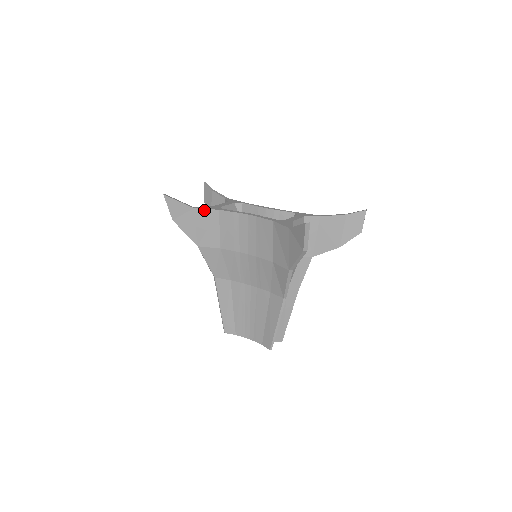
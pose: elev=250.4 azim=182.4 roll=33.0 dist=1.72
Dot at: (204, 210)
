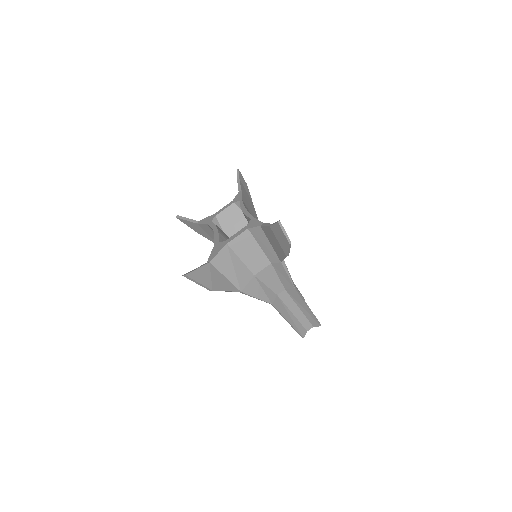
Dot at: (202, 224)
